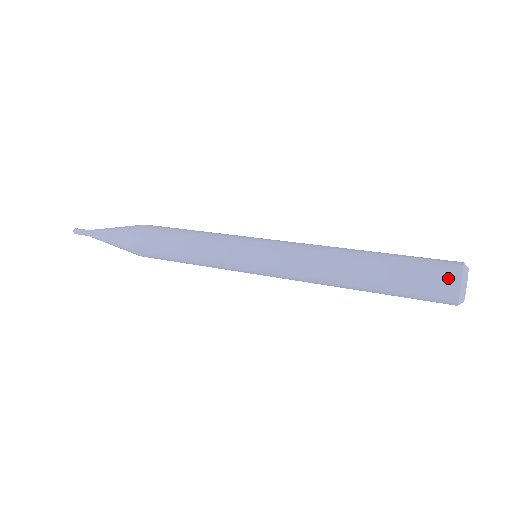
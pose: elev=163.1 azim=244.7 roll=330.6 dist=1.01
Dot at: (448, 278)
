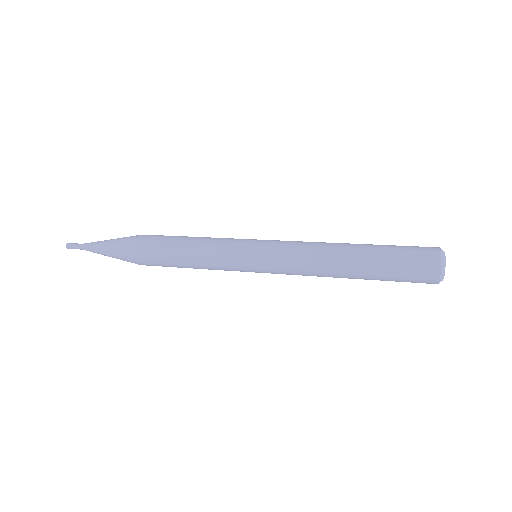
Dot at: (430, 256)
